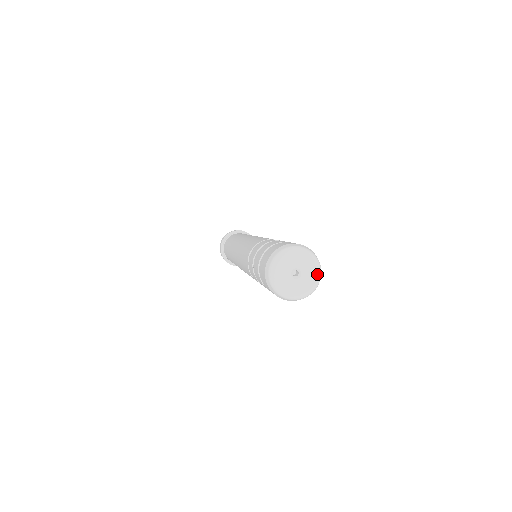
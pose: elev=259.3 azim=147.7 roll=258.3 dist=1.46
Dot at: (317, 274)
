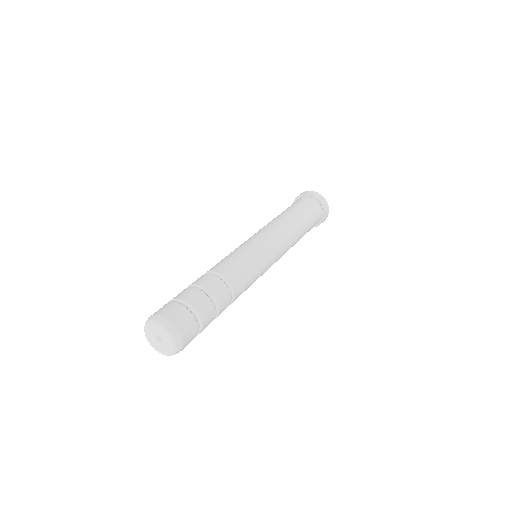
Dot at: (171, 342)
